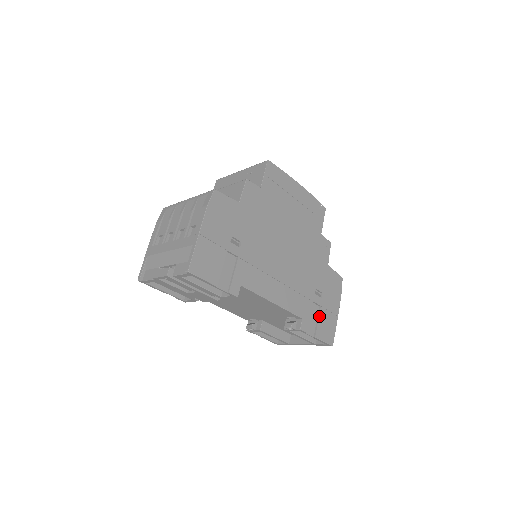
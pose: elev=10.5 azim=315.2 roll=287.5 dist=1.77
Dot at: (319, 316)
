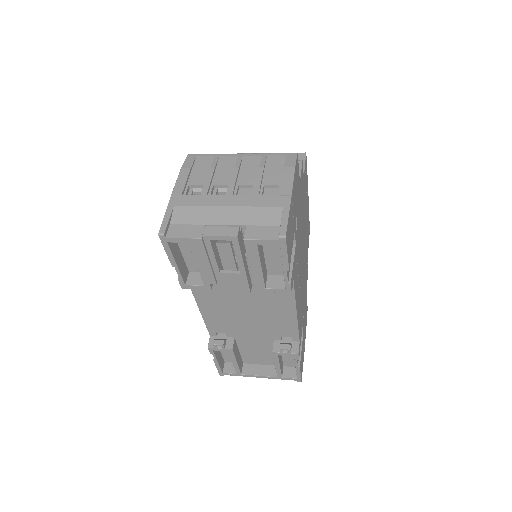
Dot at: (302, 343)
